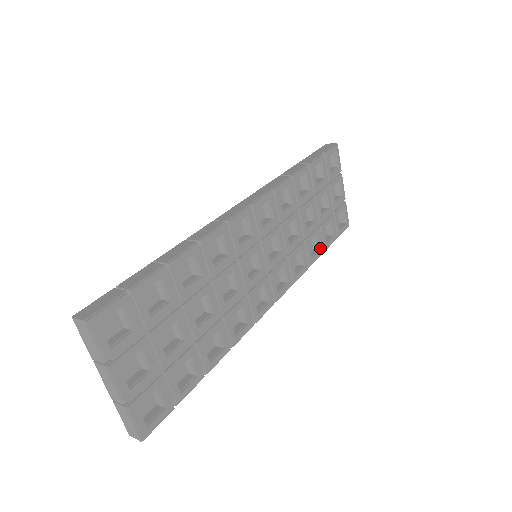
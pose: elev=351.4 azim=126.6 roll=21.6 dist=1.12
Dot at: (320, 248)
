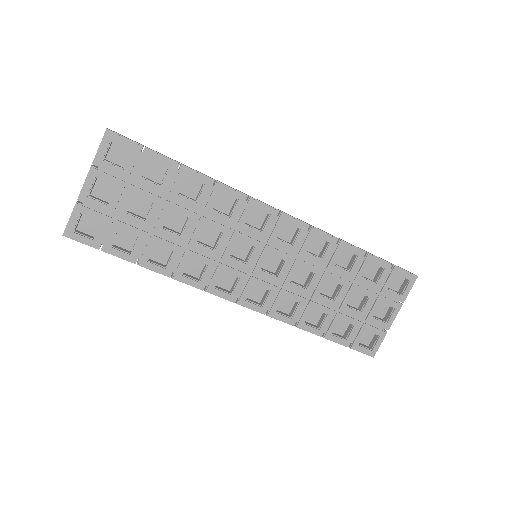
Dot at: (321, 328)
